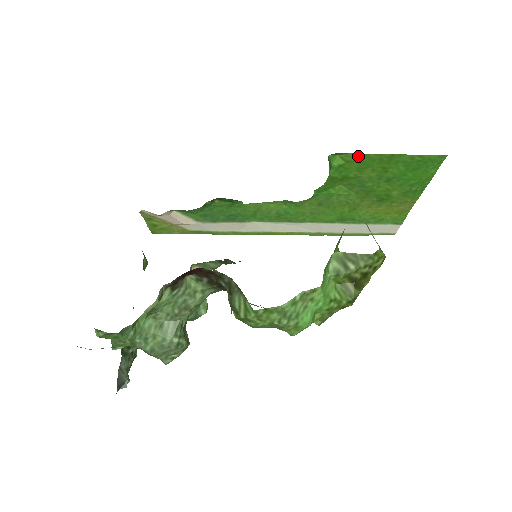
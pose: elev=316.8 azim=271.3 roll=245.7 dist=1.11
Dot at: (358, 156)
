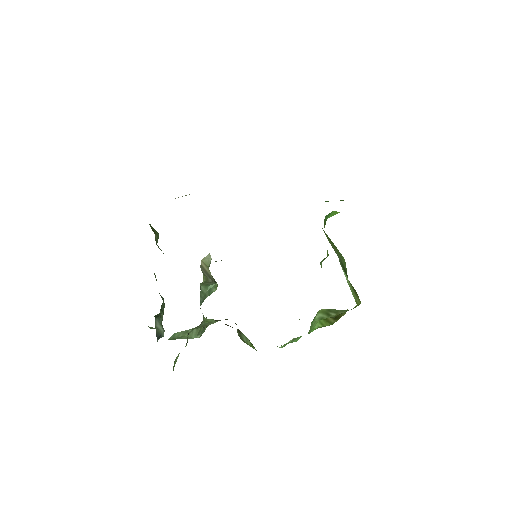
Dot at: occluded
